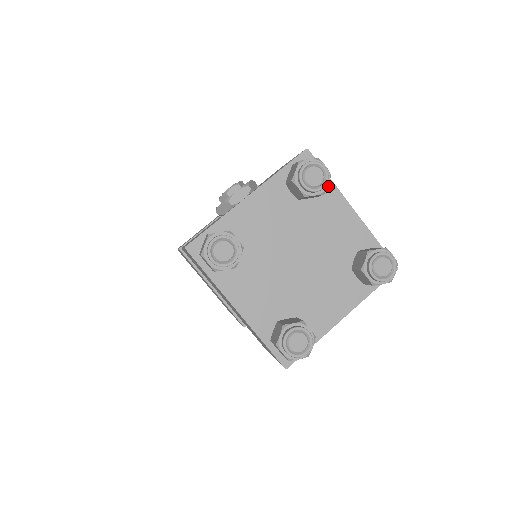
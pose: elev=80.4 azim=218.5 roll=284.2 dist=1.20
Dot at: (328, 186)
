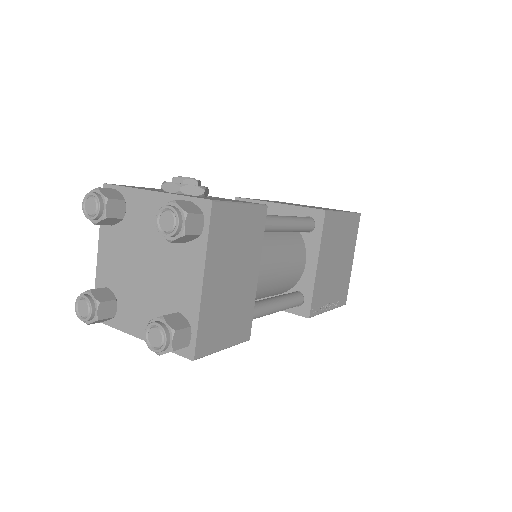
Dot at: (202, 244)
